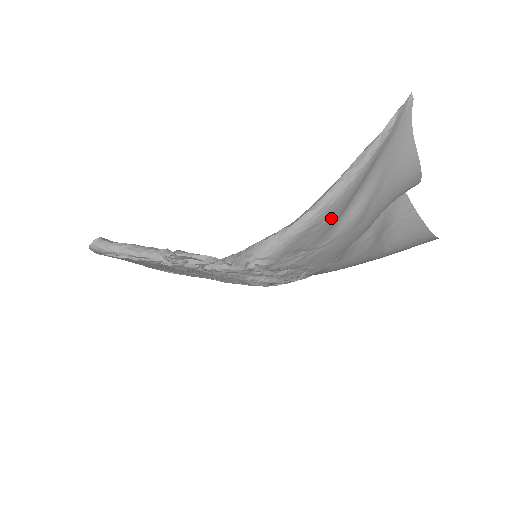
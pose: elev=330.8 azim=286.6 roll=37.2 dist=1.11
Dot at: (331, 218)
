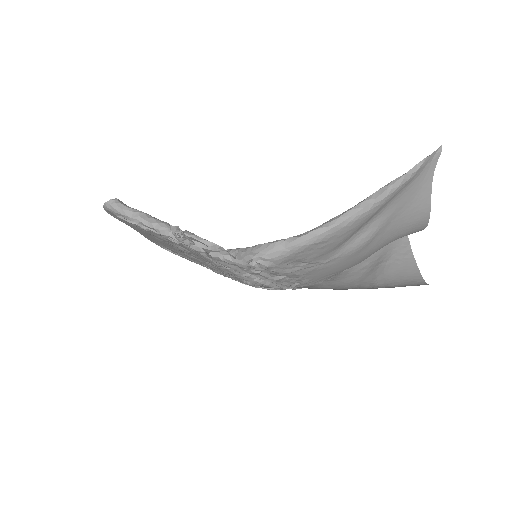
Dot at: (338, 239)
